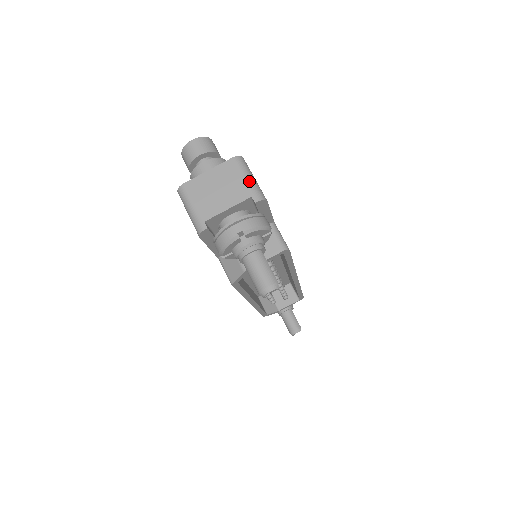
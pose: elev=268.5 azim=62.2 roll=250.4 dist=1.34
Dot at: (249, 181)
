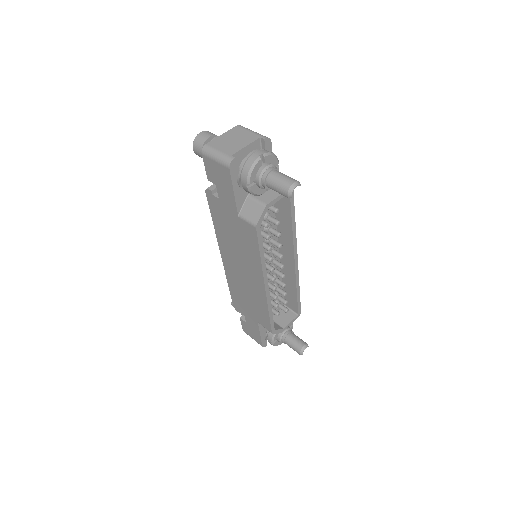
Dot at: (254, 132)
